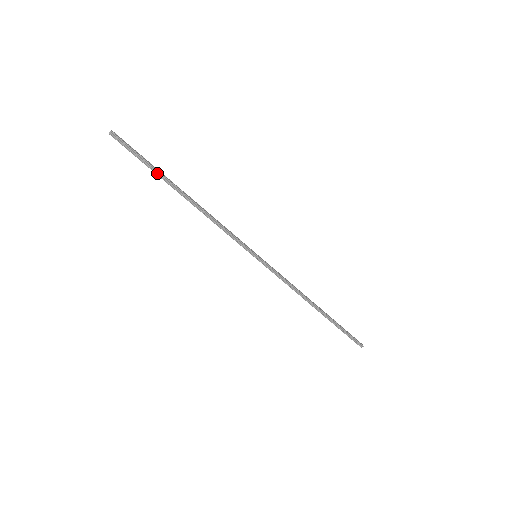
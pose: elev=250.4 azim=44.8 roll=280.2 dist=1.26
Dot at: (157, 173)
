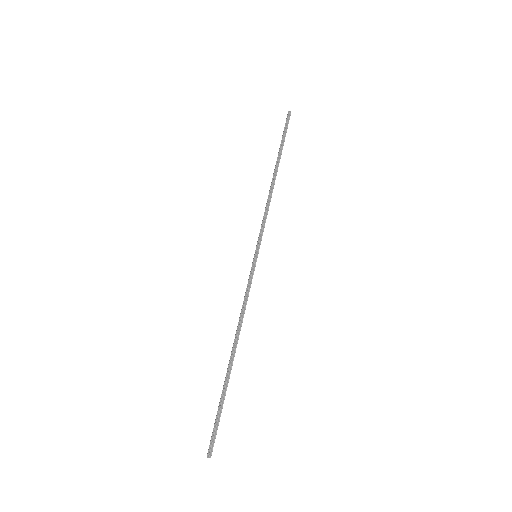
Dot at: (281, 148)
